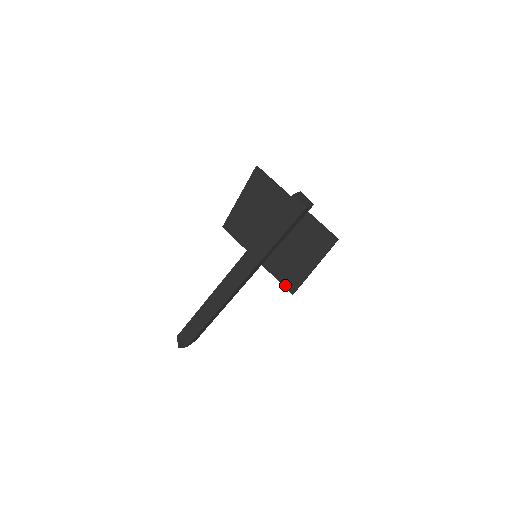
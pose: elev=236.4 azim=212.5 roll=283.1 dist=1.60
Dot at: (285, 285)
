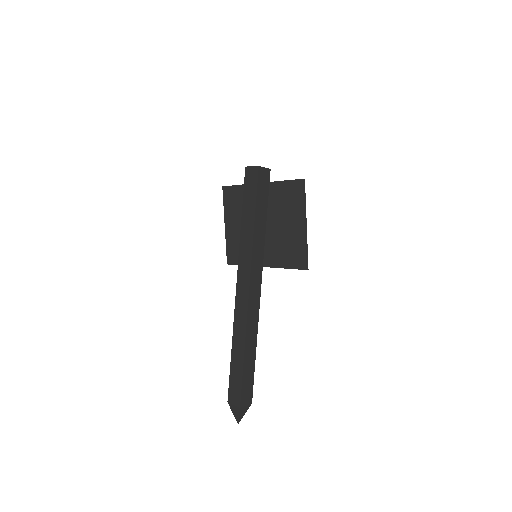
Dot at: (295, 267)
